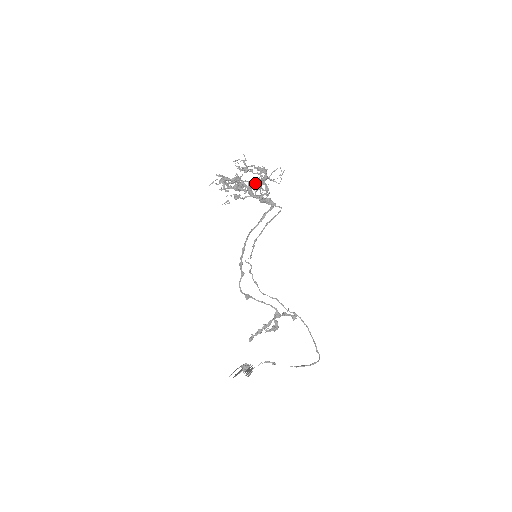
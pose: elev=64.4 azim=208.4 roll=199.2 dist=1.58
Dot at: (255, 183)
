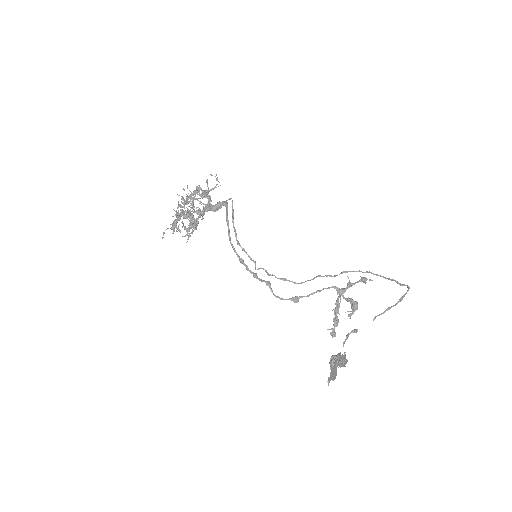
Dot at: occluded
